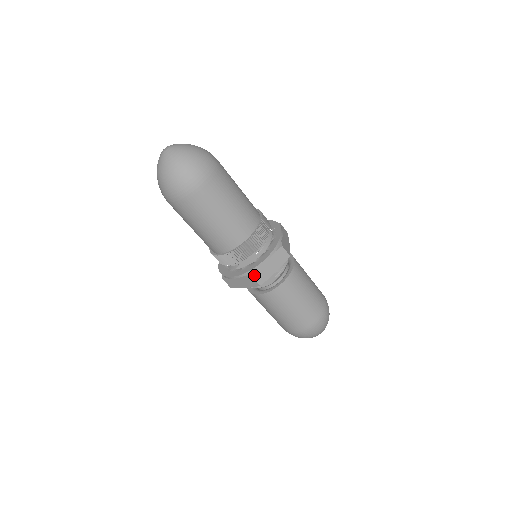
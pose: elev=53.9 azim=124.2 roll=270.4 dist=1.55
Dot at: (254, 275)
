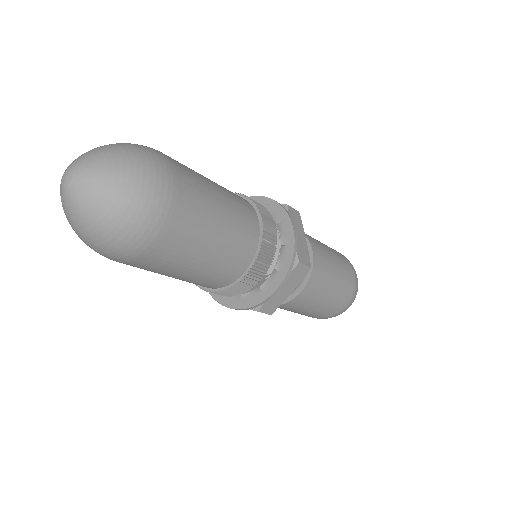
Dot at: (261, 309)
